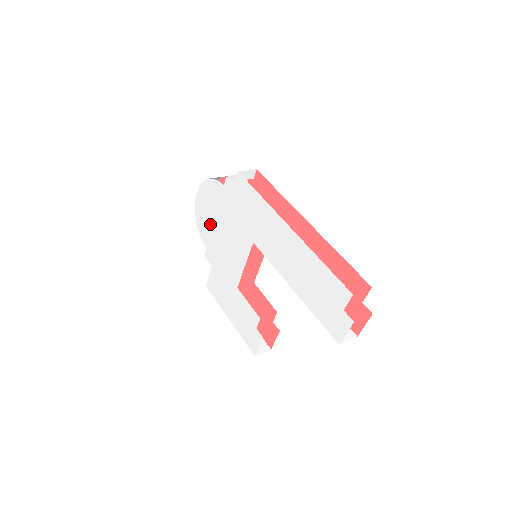
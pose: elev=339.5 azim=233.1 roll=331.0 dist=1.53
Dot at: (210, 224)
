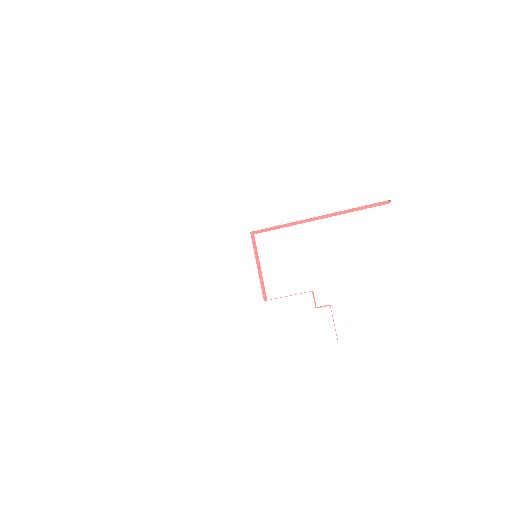
Dot at: (184, 284)
